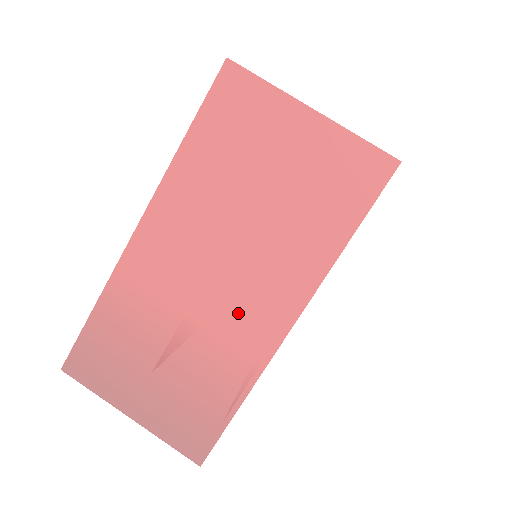
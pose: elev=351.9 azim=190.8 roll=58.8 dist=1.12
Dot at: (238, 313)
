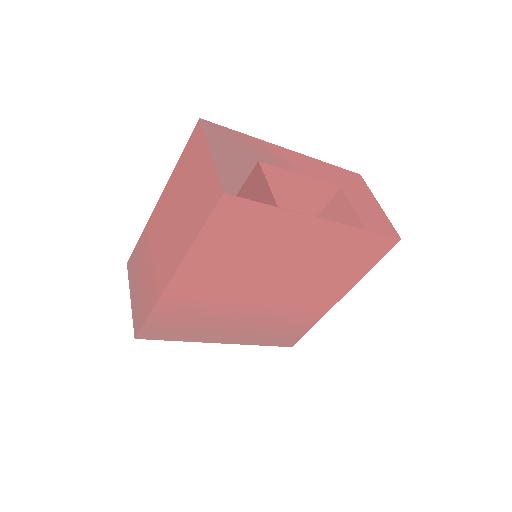
Dot at: (164, 259)
